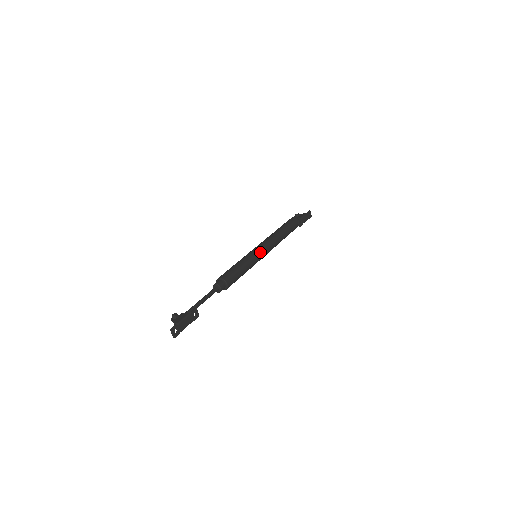
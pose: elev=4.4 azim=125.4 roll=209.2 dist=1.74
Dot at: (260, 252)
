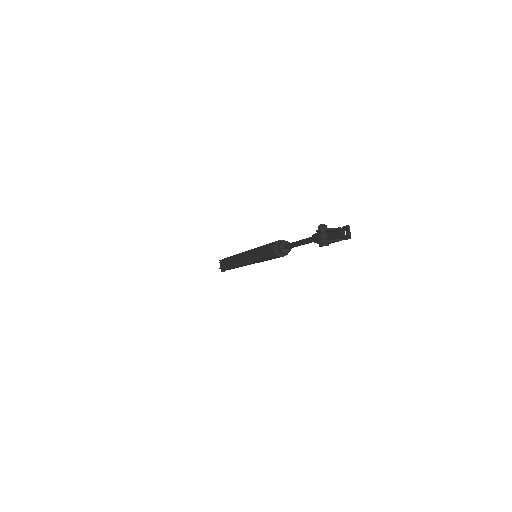
Dot at: occluded
